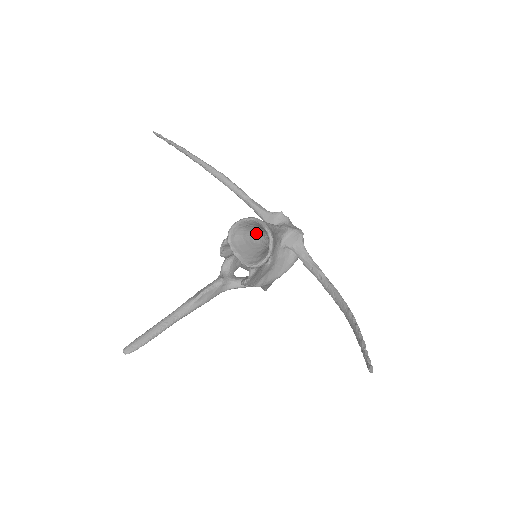
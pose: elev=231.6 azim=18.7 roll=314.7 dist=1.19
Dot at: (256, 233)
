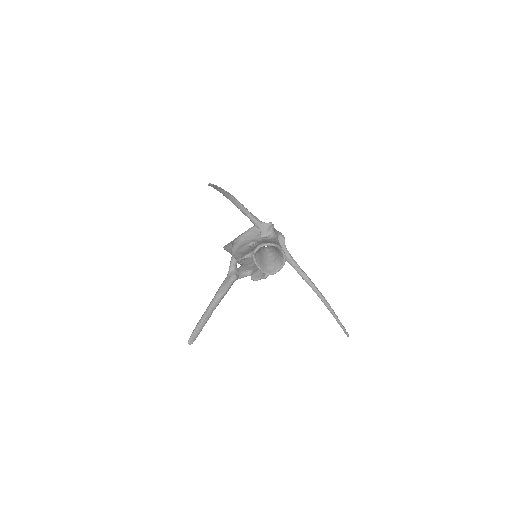
Dot at: occluded
